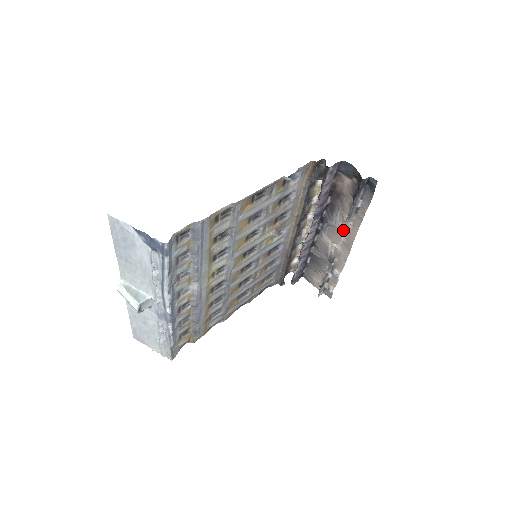
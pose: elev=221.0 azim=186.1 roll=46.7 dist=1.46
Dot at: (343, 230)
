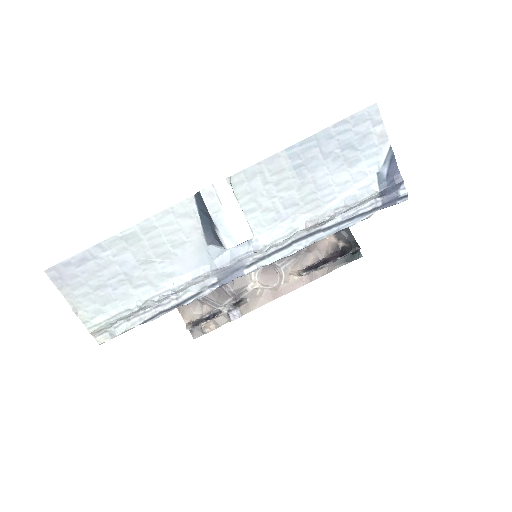
Dot at: (285, 277)
